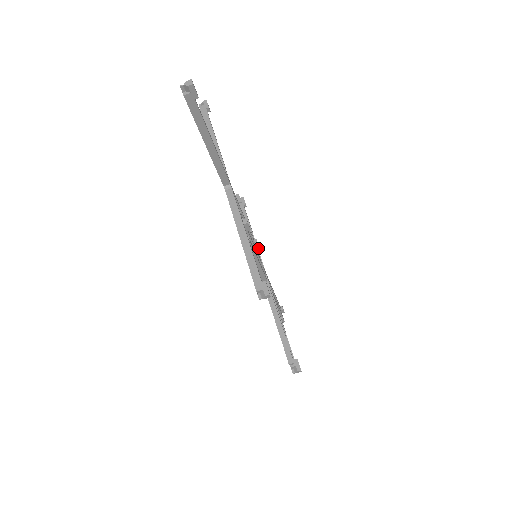
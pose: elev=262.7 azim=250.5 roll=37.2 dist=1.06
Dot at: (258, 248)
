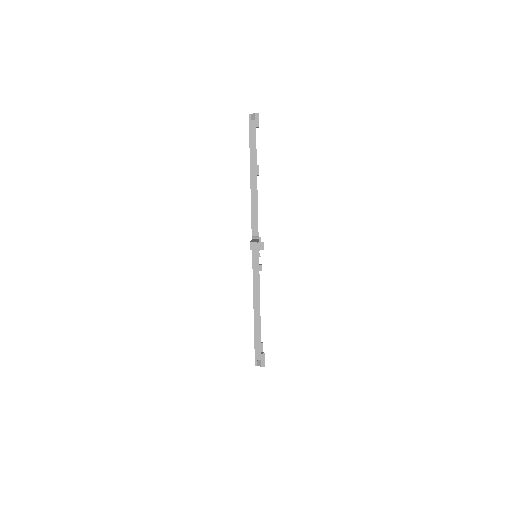
Dot at: occluded
